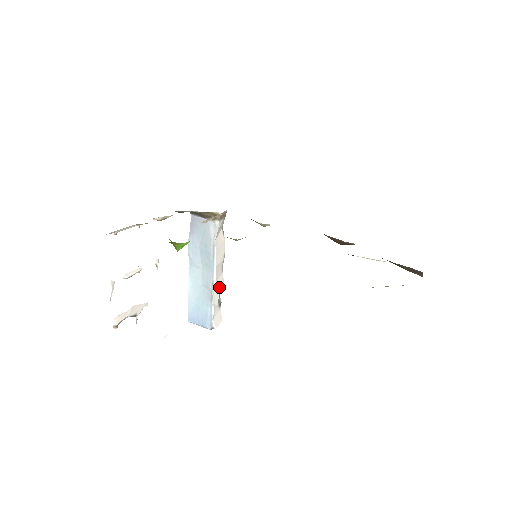
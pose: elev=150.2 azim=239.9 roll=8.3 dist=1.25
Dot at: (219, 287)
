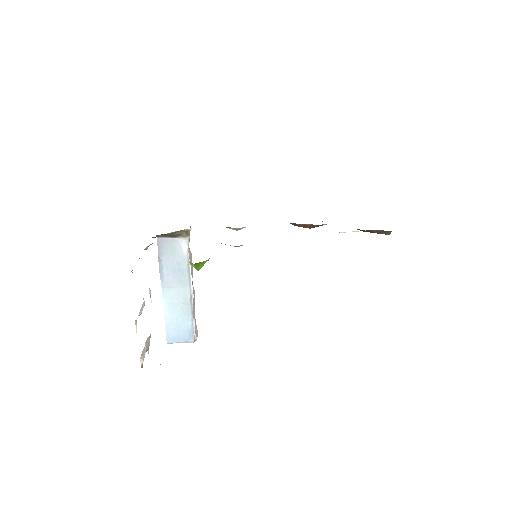
Dot at: (194, 300)
